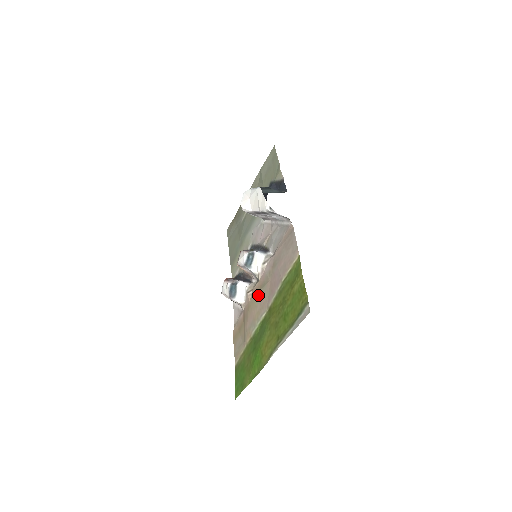
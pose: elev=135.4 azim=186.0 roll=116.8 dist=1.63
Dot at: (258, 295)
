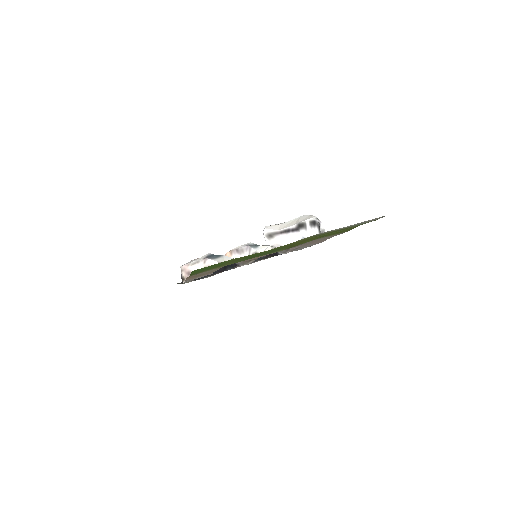
Dot at: occluded
